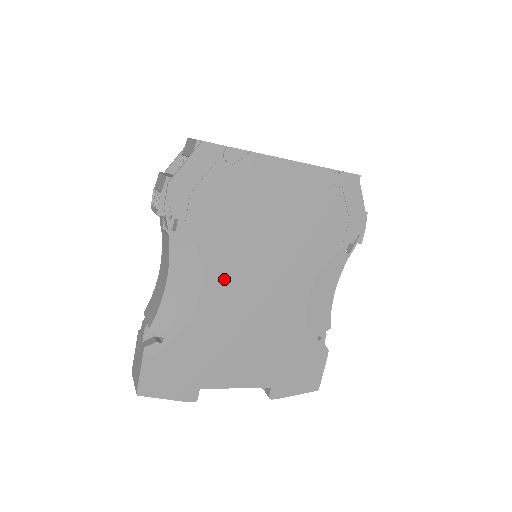
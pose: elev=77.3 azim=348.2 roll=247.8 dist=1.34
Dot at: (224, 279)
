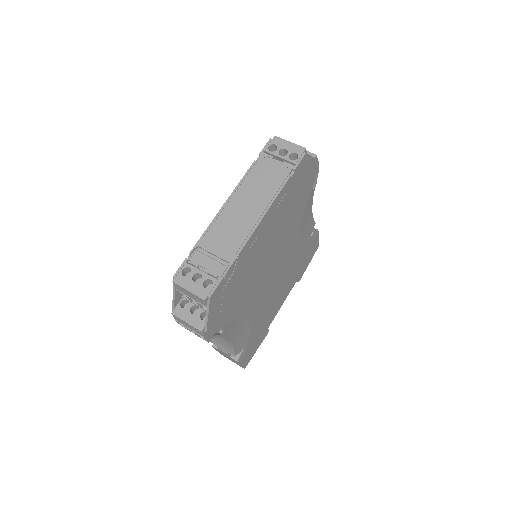
Dot at: (257, 299)
